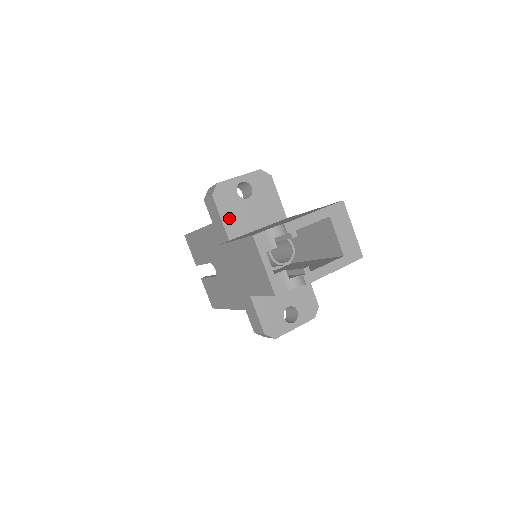
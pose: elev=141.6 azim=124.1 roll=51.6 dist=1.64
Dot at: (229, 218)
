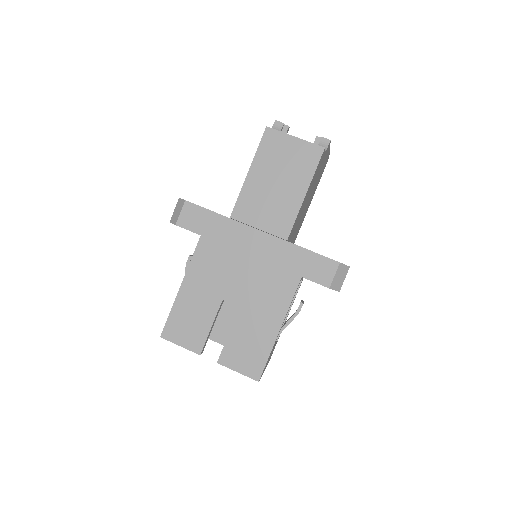
Dot at: occluded
